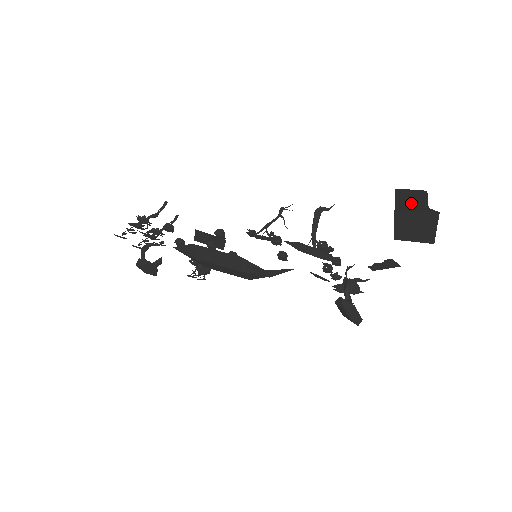
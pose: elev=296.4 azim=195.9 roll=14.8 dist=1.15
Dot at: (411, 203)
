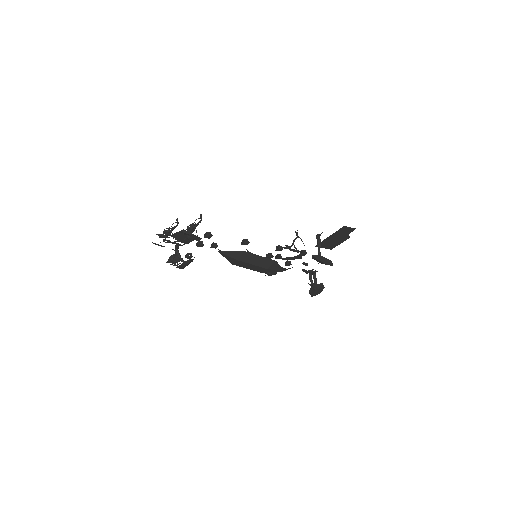
Dot at: (343, 232)
